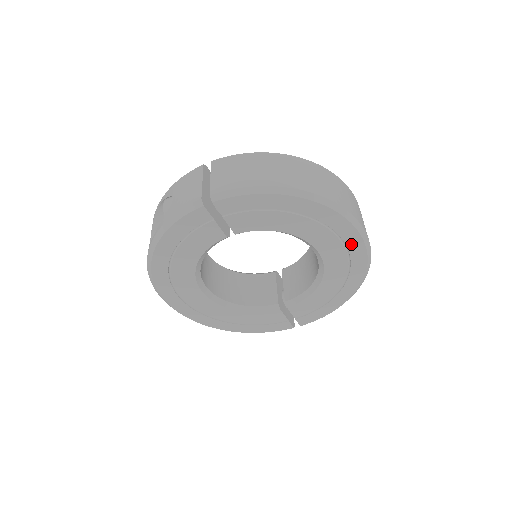
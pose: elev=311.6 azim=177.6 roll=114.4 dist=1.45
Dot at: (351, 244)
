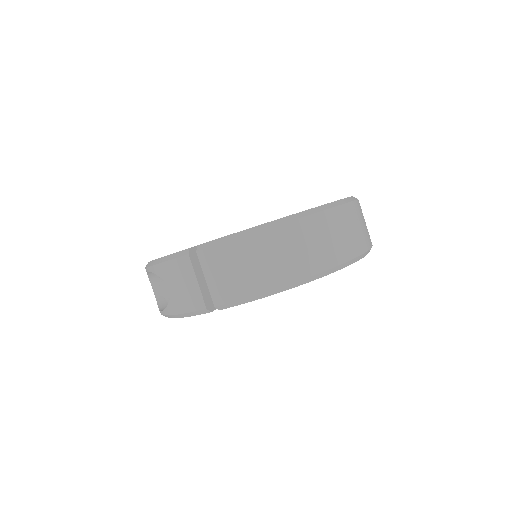
Dot at: occluded
